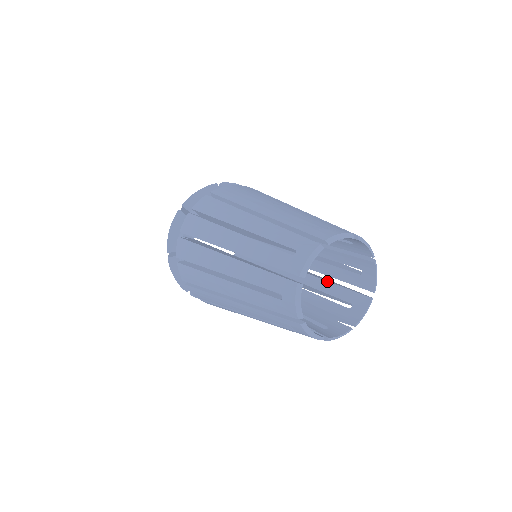
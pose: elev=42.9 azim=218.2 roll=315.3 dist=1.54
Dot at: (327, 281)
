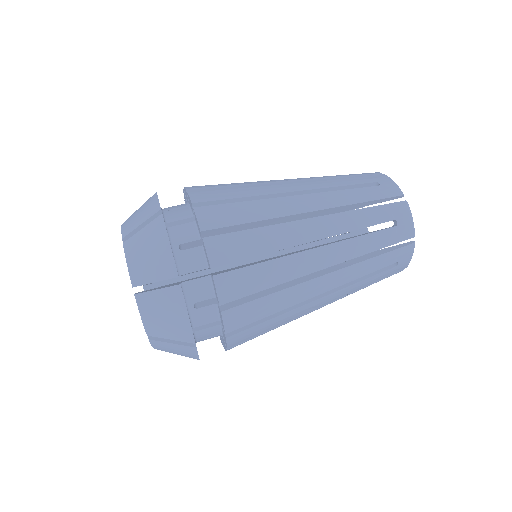
Dot at: occluded
